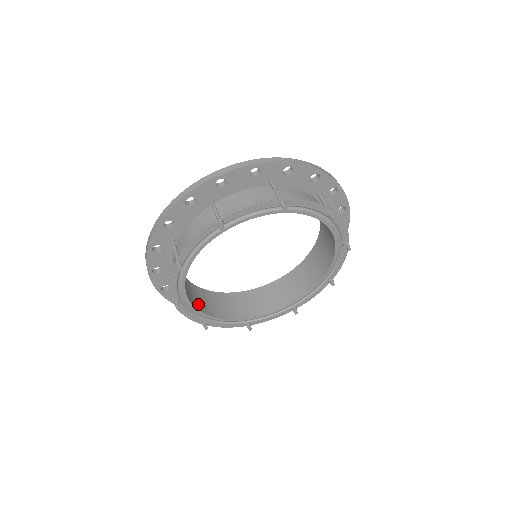
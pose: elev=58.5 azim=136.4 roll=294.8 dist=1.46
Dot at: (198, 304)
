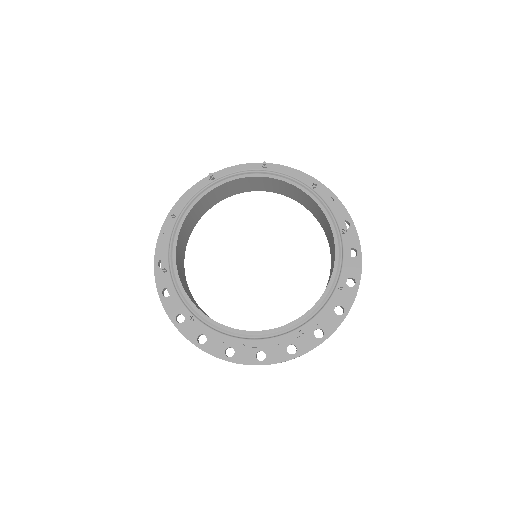
Dot at: (178, 251)
